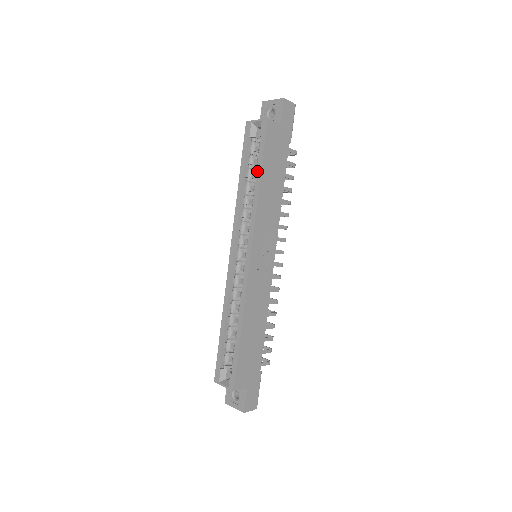
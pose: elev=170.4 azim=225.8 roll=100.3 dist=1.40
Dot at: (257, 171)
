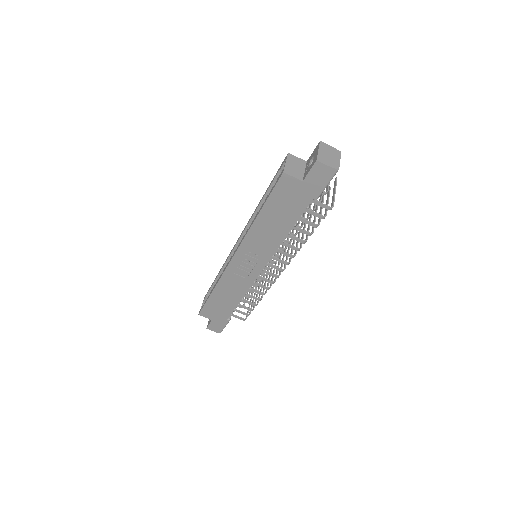
Dot at: (262, 206)
